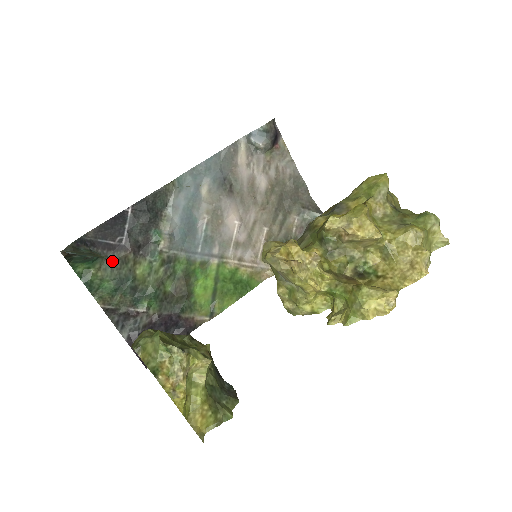
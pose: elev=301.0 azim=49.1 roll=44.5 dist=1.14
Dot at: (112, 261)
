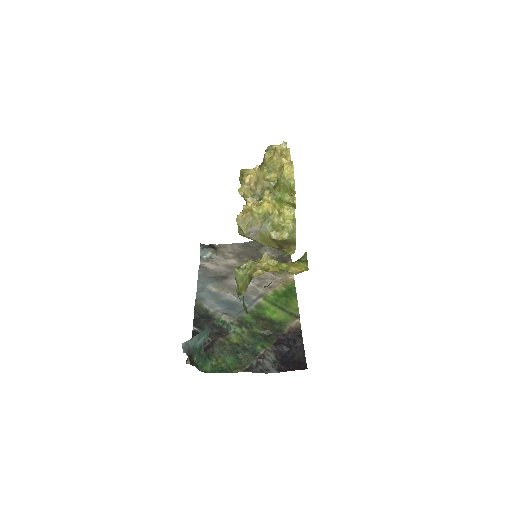
Dot at: (217, 350)
